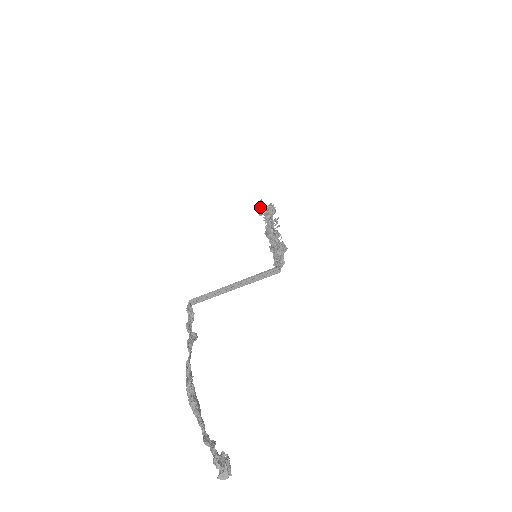
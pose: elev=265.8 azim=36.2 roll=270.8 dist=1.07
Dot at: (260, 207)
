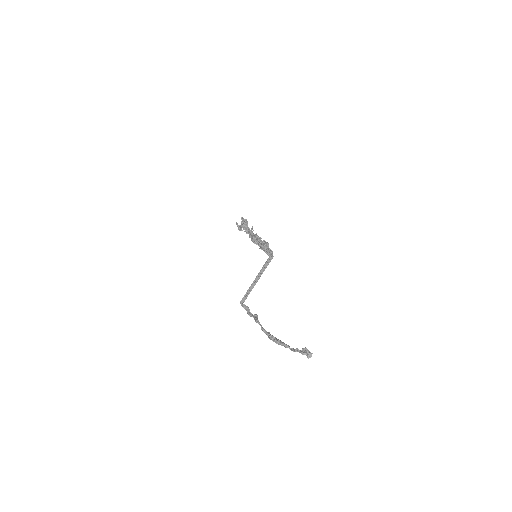
Dot at: (238, 227)
